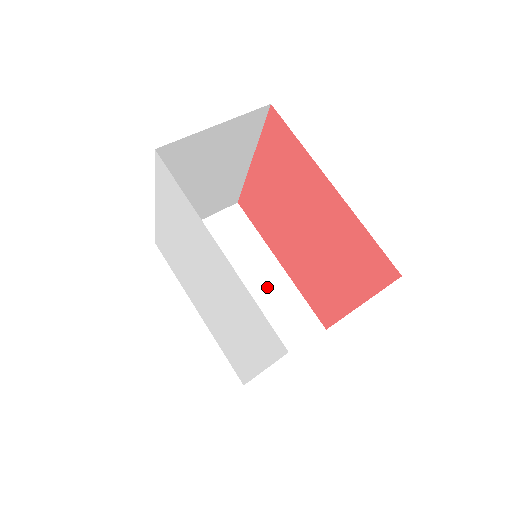
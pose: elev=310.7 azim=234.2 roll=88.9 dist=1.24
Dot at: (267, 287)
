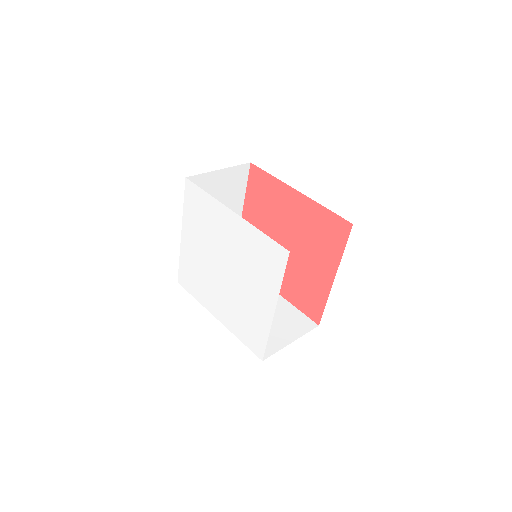
Dot at: occluded
